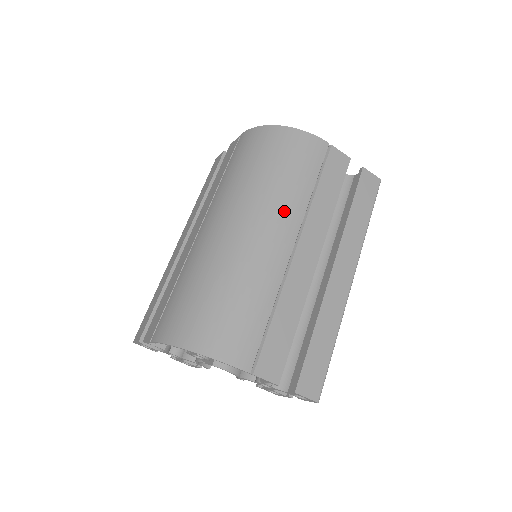
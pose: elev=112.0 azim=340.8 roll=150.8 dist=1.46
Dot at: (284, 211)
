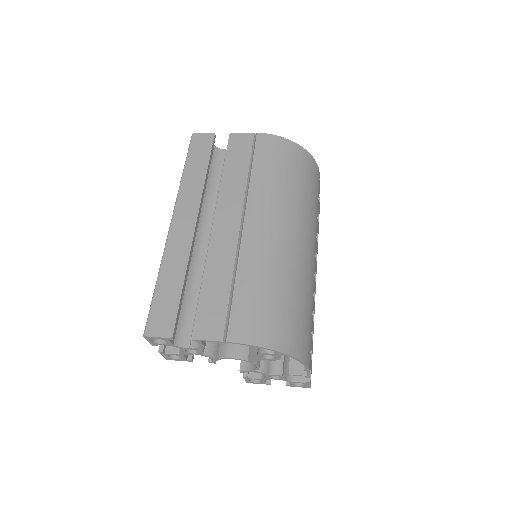
Dot at: (313, 229)
